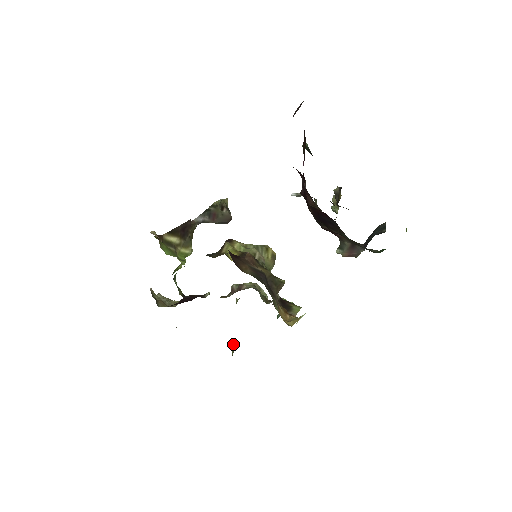
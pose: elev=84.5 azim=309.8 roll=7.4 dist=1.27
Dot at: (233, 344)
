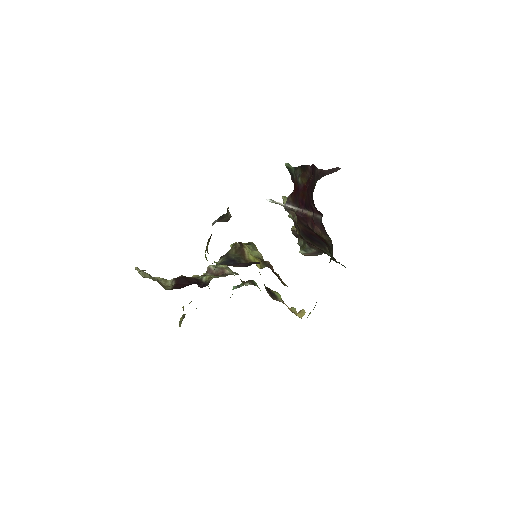
Dot at: occluded
